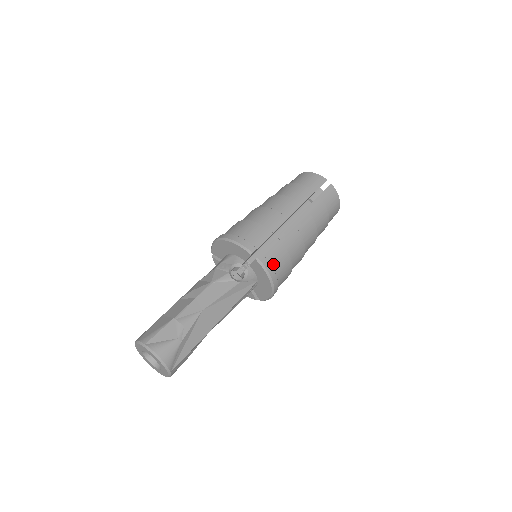
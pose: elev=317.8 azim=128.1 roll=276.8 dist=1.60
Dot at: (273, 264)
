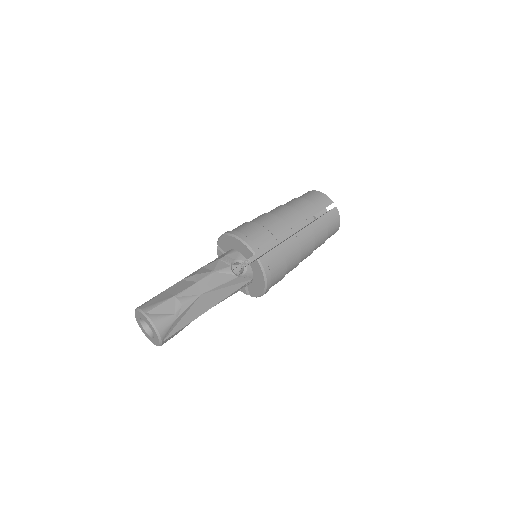
Dot at: (271, 267)
